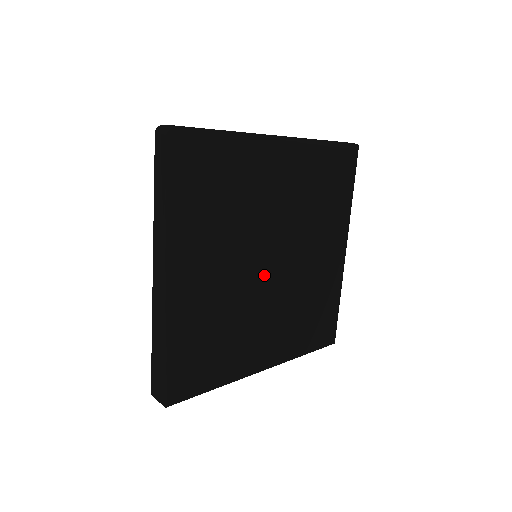
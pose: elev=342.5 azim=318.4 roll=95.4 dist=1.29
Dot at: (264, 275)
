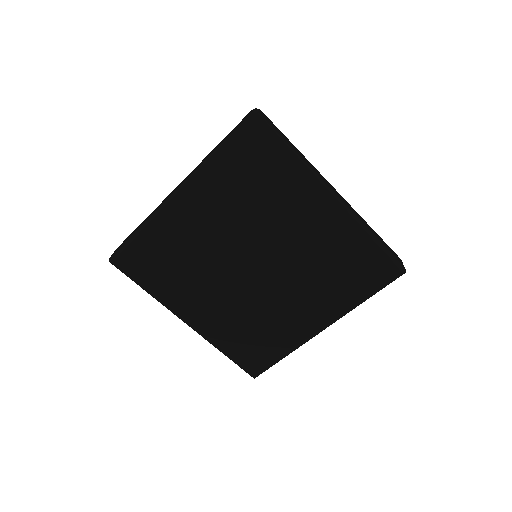
Dot at: (253, 280)
